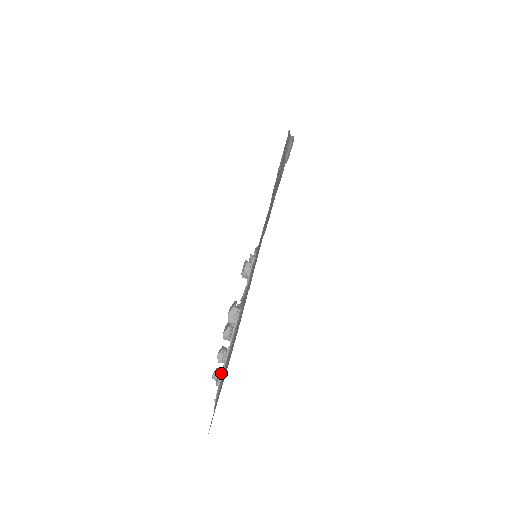
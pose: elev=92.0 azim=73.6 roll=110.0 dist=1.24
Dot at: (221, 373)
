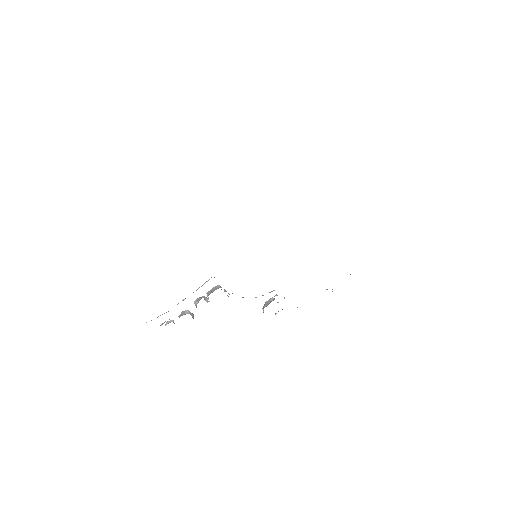
Dot at: occluded
